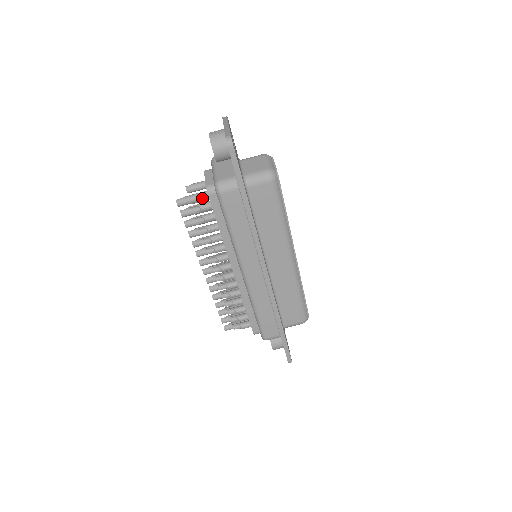
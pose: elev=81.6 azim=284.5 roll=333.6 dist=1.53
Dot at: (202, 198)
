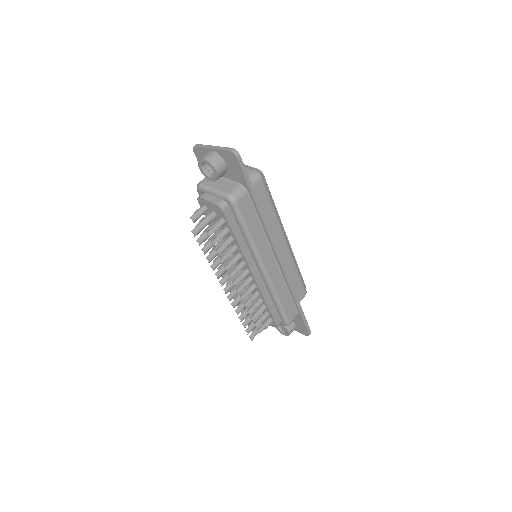
Dot at: (211, 220)
